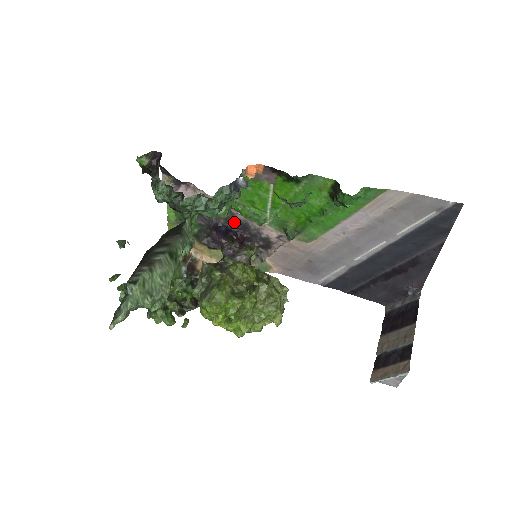
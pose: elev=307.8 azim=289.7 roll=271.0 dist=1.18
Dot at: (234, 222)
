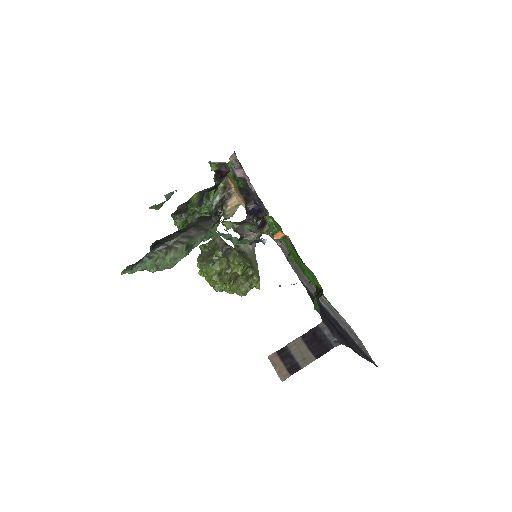
Dot at: (266, 213)
